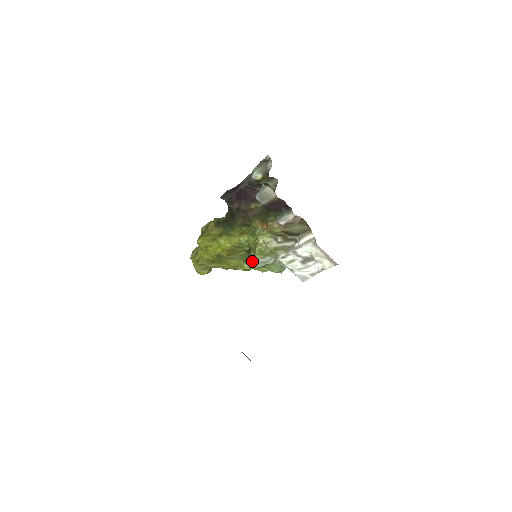
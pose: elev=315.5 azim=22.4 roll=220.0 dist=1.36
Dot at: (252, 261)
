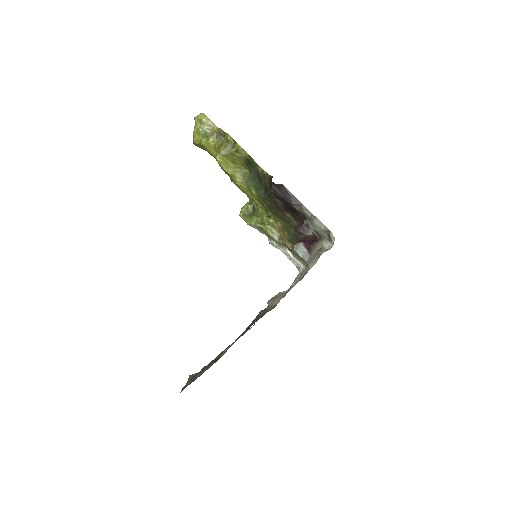
Dot at: (249, 222)
